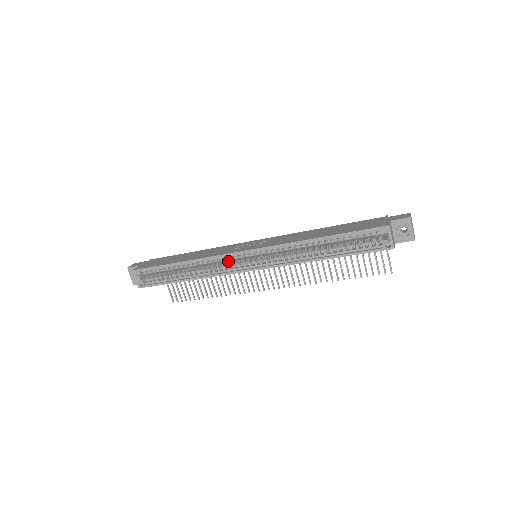
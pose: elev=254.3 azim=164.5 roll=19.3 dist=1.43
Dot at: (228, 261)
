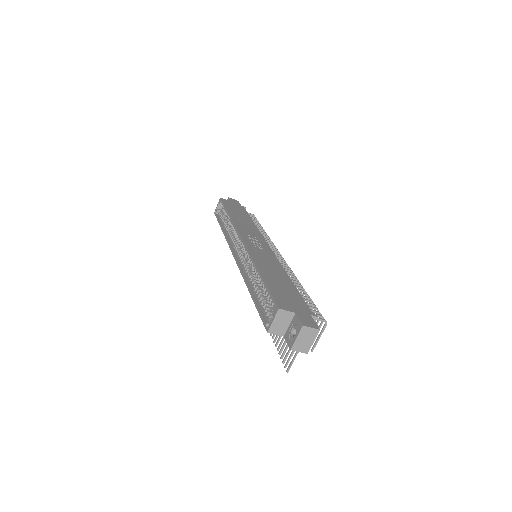
Dot at: occluded
